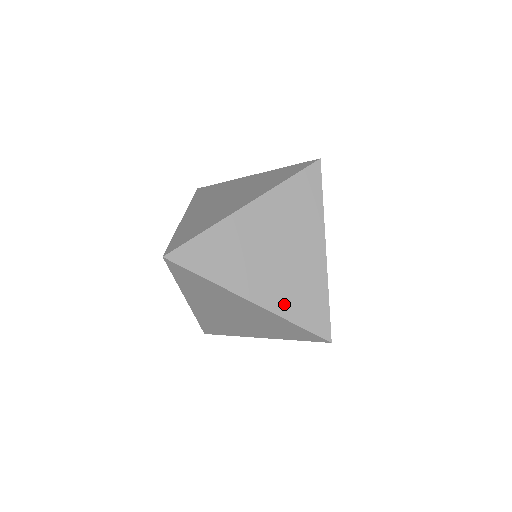
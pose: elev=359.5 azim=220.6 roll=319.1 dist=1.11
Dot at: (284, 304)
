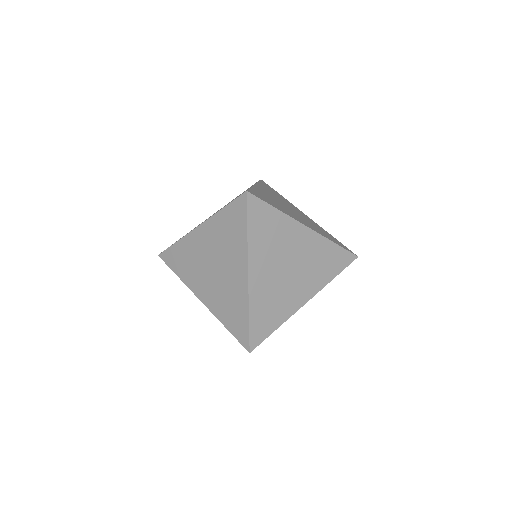
Dot at: (219, 310)
